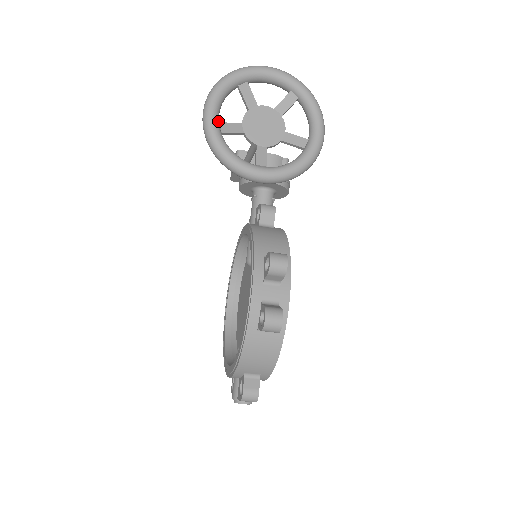
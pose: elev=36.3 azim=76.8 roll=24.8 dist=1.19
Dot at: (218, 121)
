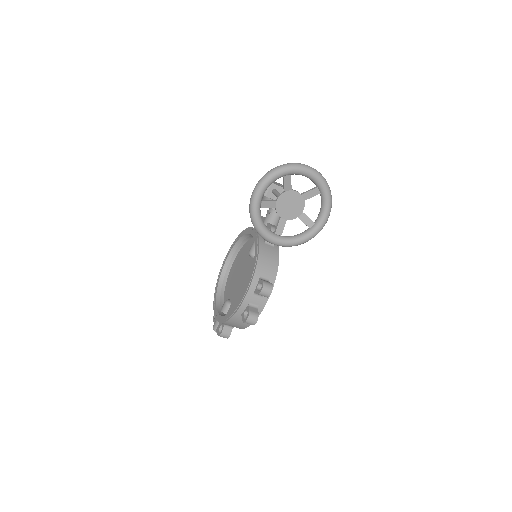
Dot at: (261, 200)
